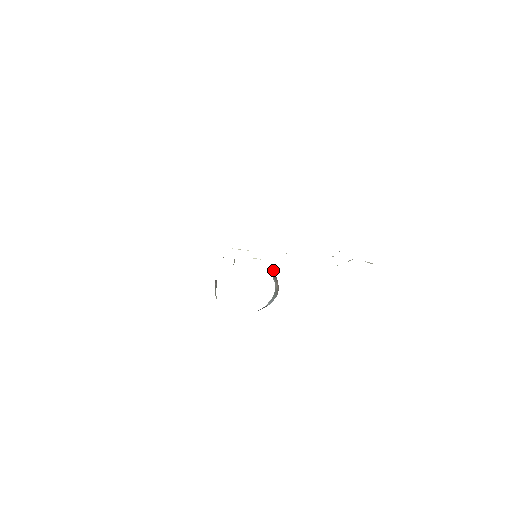
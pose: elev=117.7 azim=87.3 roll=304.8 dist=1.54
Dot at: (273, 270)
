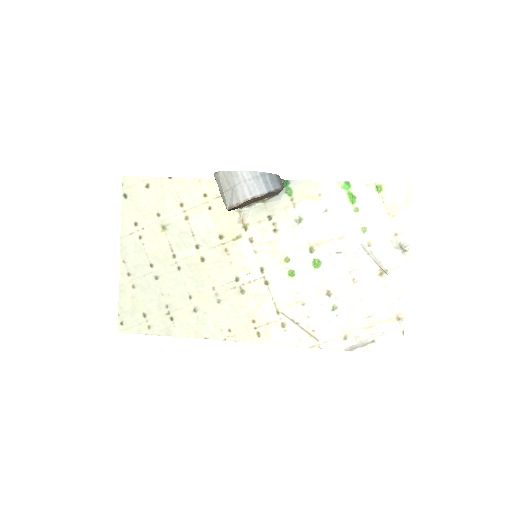
Dot at: occluded
